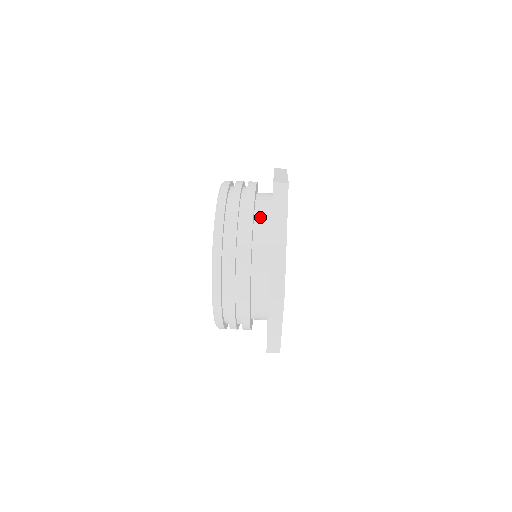
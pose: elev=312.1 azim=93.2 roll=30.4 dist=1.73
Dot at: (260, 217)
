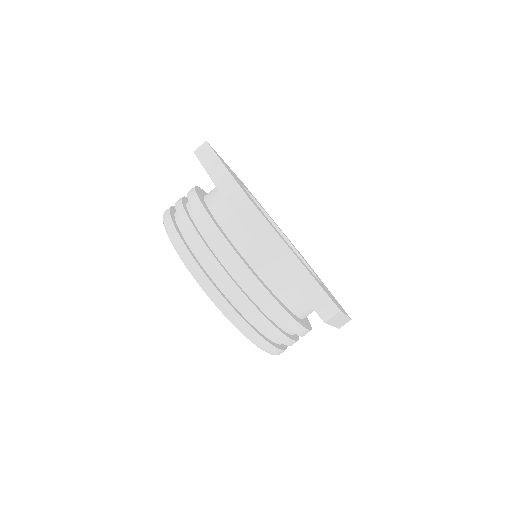
Dot at: (243, 245)
